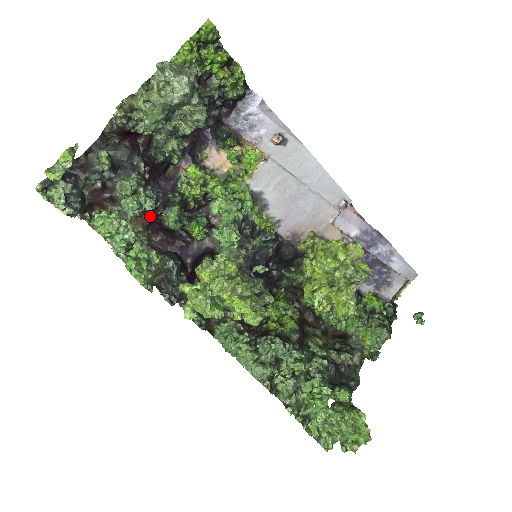
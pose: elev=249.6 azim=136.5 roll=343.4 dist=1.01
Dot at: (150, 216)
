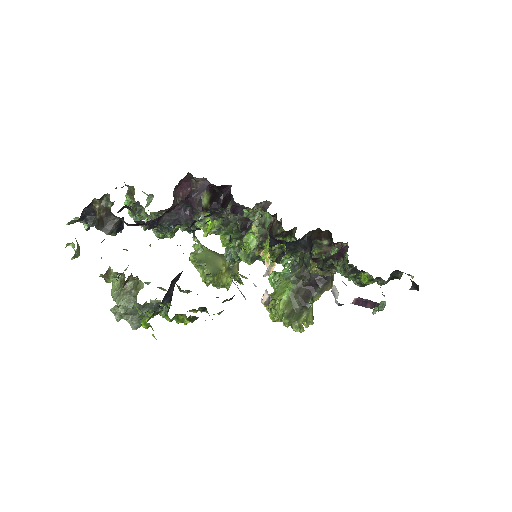
Dot at: occluded
